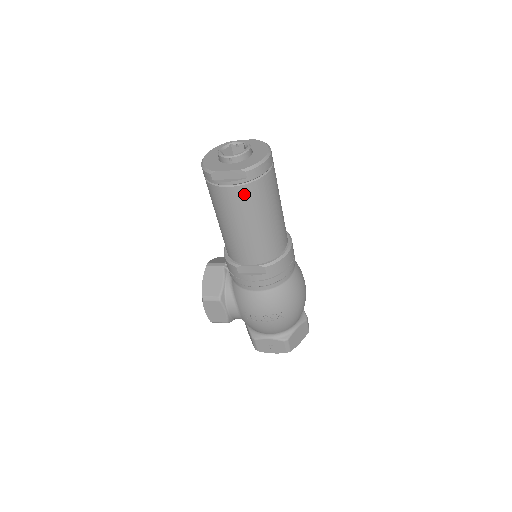
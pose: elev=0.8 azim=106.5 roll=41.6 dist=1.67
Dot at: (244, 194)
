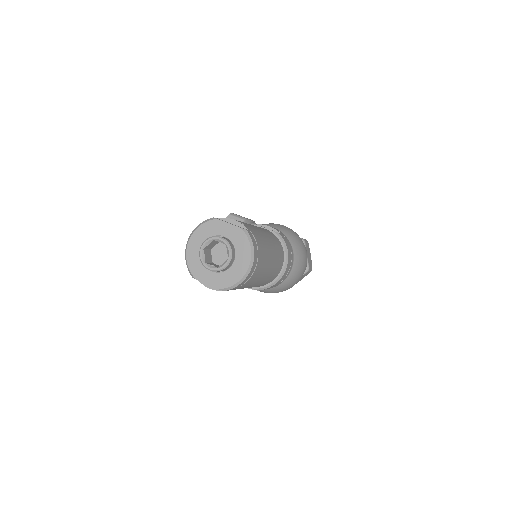
Dot at: occluded
